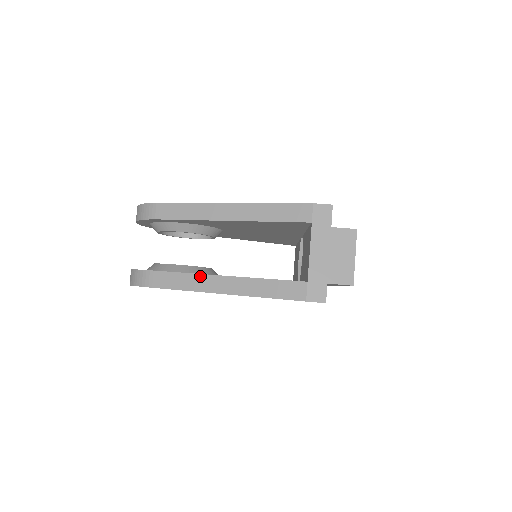
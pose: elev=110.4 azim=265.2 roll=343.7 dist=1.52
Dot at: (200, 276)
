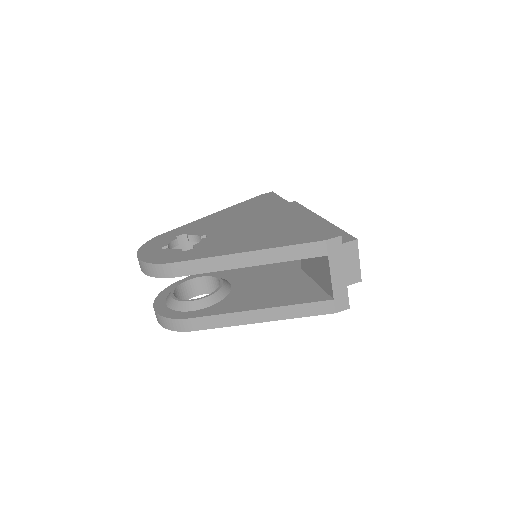
Dot at: (237, 314)
